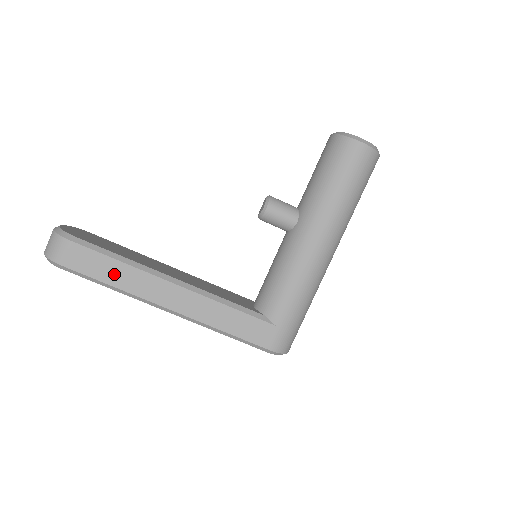
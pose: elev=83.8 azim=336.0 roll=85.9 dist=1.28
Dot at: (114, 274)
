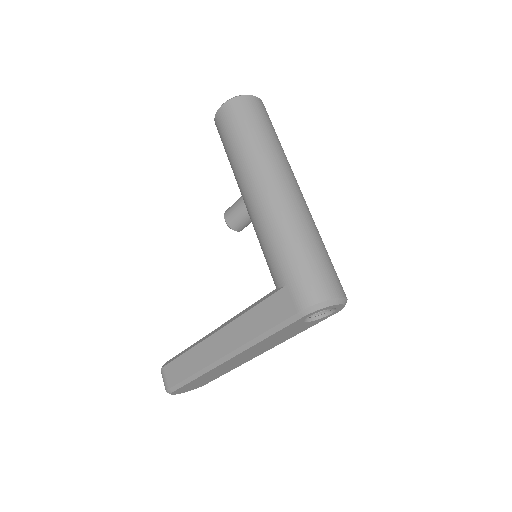
Dot at: (188, 365)
